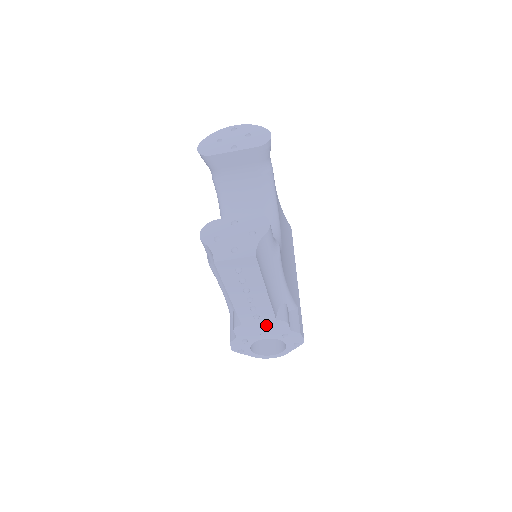
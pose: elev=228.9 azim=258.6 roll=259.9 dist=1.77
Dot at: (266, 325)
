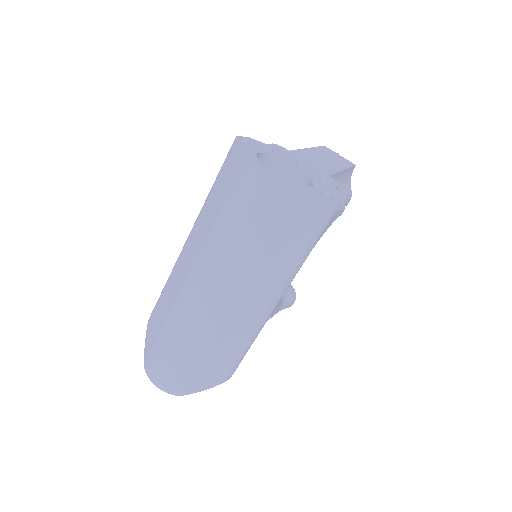
Dot at: (313, 169)
